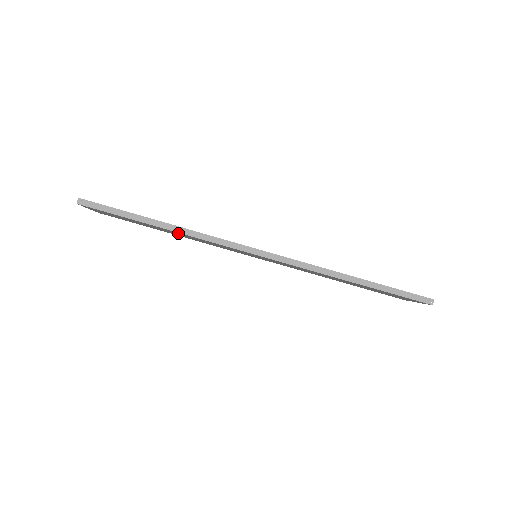
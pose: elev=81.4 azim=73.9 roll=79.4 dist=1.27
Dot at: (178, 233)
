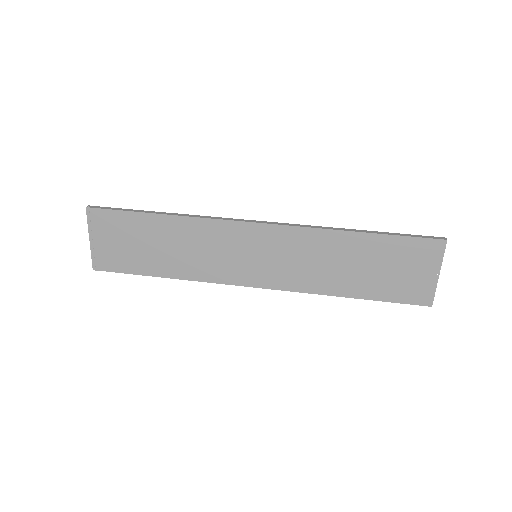
Dot at: (178, 229)
